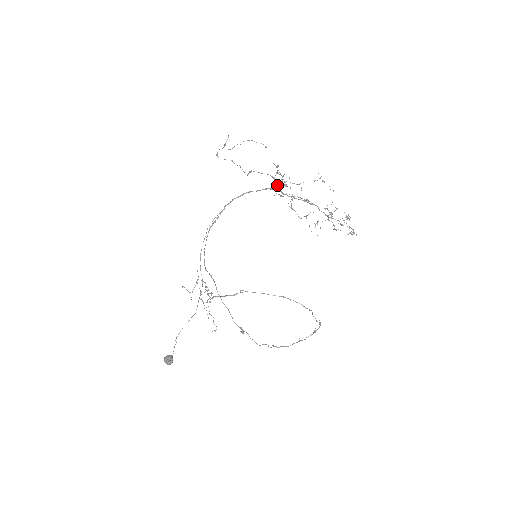
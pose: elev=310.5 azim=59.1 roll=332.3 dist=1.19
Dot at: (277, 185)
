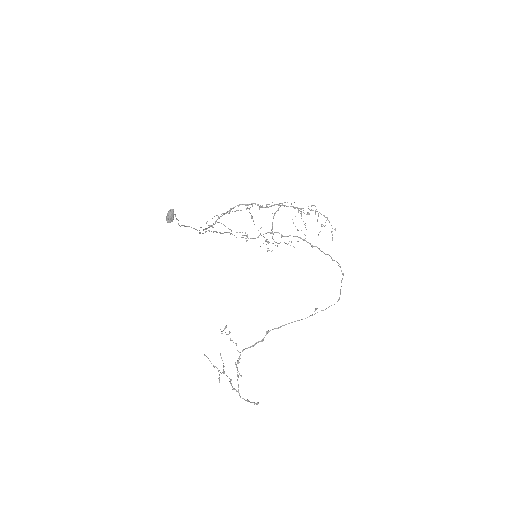
Dot at: (250, 207)
